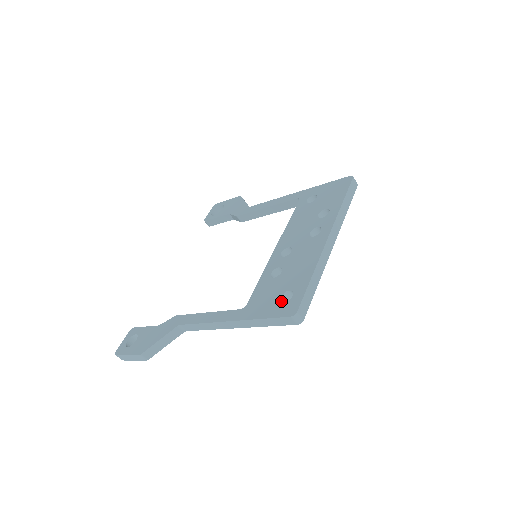
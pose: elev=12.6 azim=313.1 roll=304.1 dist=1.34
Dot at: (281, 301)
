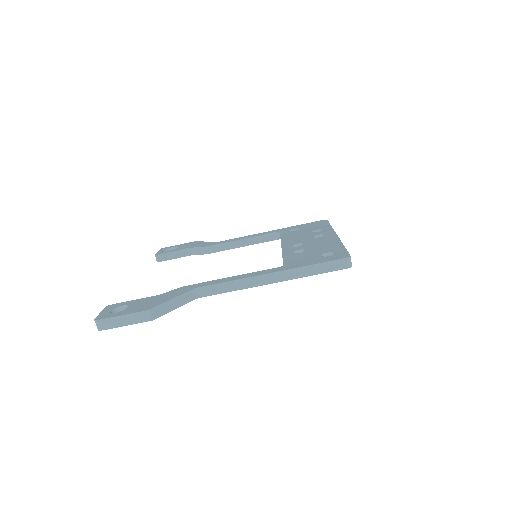
Dot at: occluded
